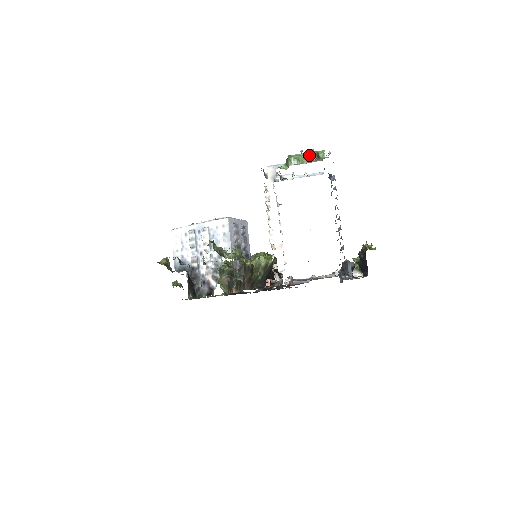
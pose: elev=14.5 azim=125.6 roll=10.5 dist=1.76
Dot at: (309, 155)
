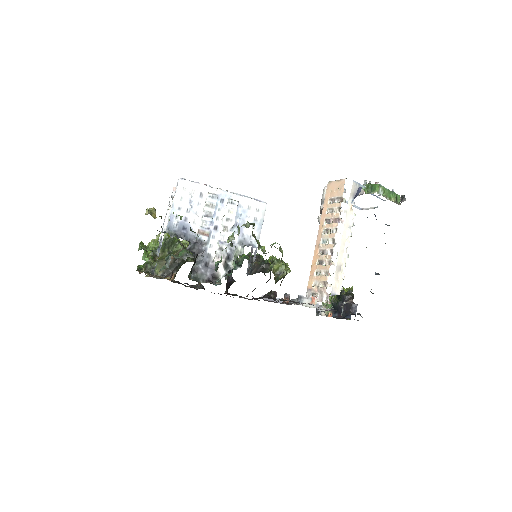
Dot at: (391, 193)
